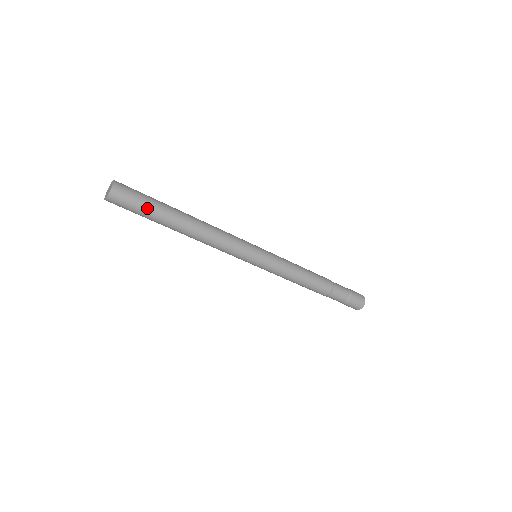
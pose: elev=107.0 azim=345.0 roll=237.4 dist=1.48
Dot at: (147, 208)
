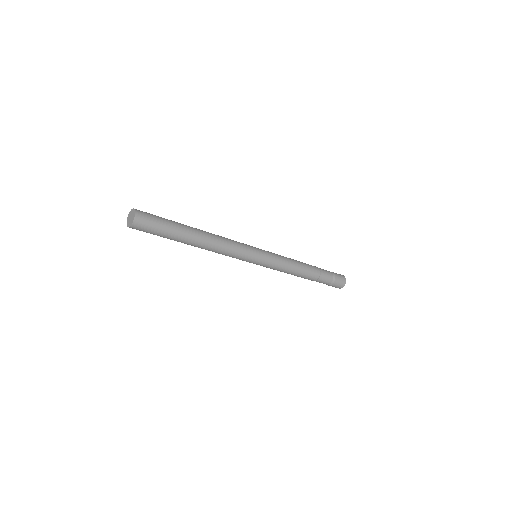
Dot at: (162, 235)
